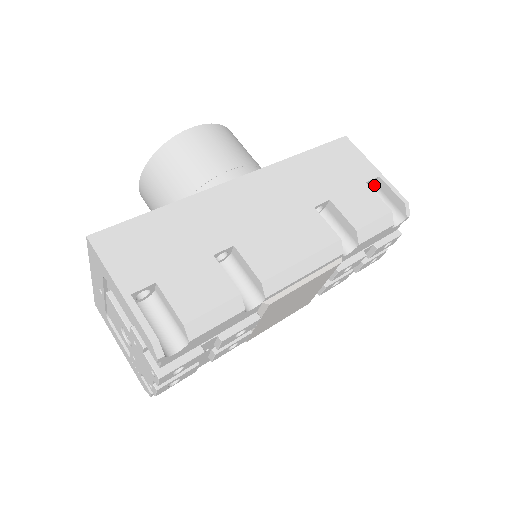
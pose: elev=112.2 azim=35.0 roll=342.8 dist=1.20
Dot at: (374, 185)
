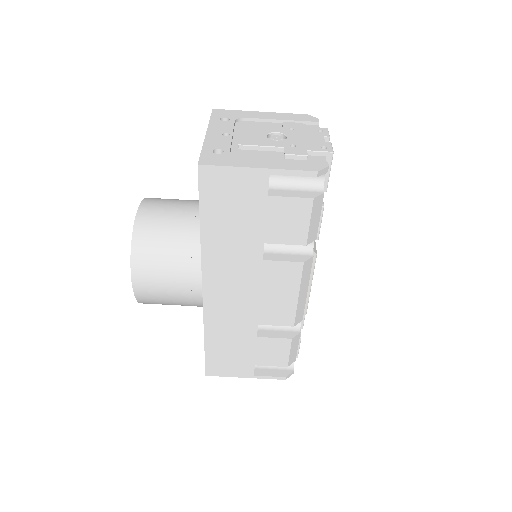
Dot at: occluded
